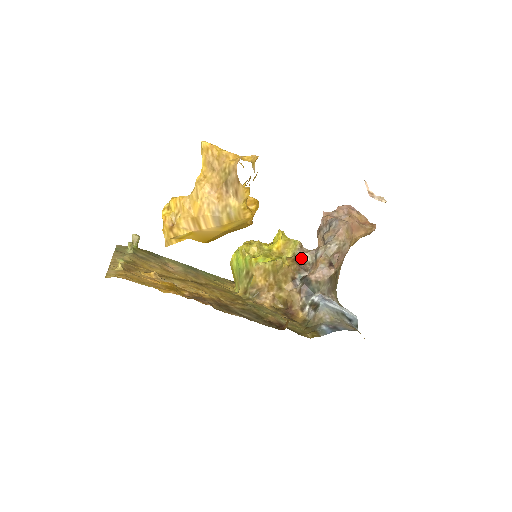
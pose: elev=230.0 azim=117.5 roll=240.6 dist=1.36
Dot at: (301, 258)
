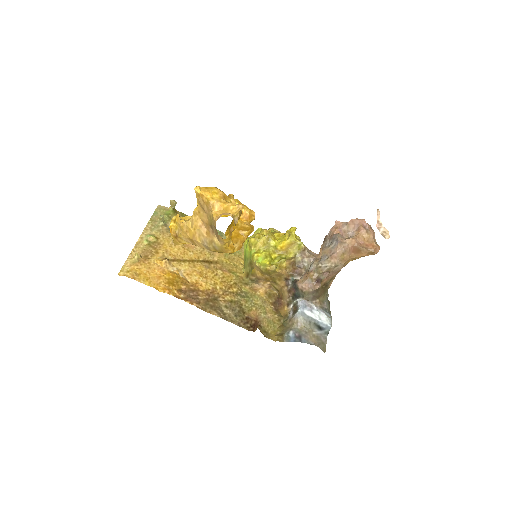
Dot at: (300, 261)
